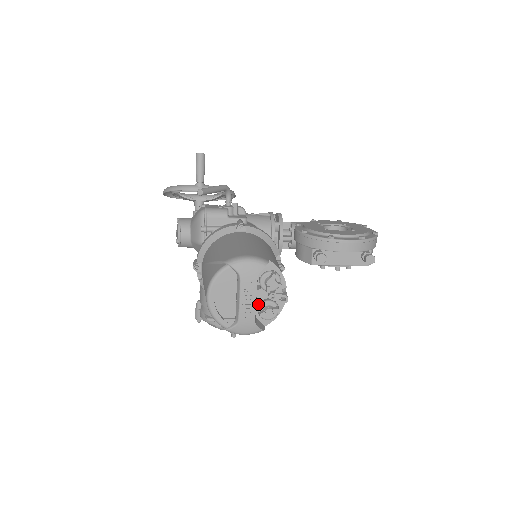
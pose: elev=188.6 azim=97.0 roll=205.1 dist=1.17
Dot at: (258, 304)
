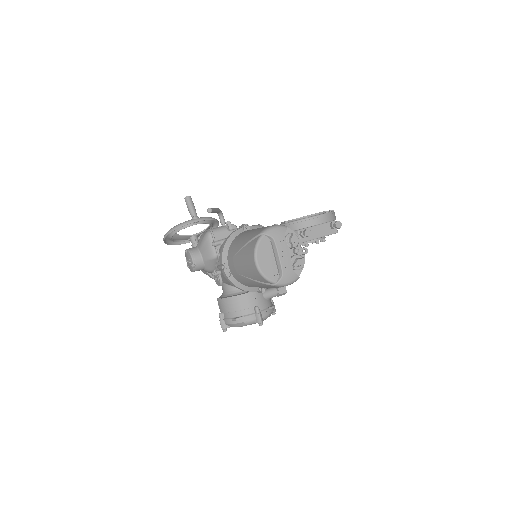
Dot at: (290, 258)
